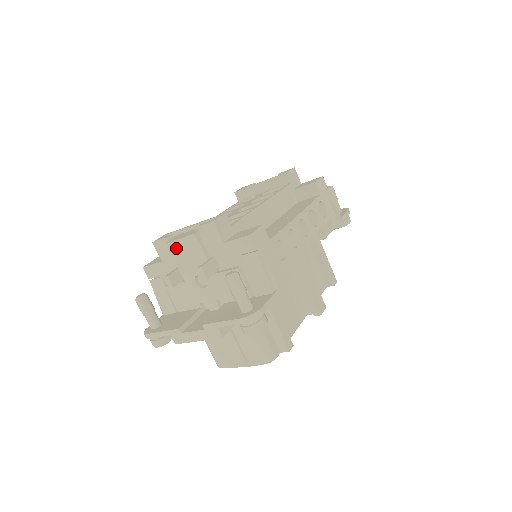
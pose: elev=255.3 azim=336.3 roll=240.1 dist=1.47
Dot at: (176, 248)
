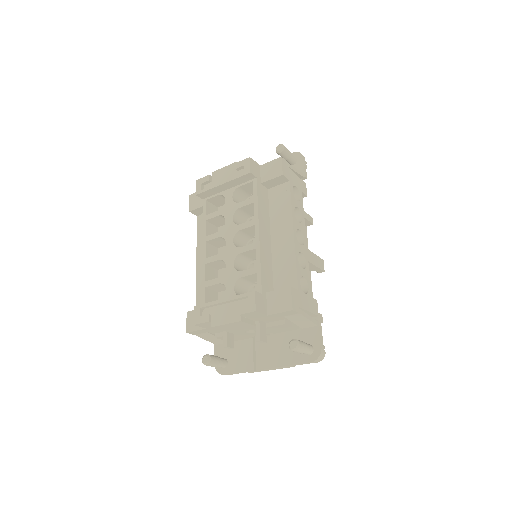
Dot at: (223, 327)
